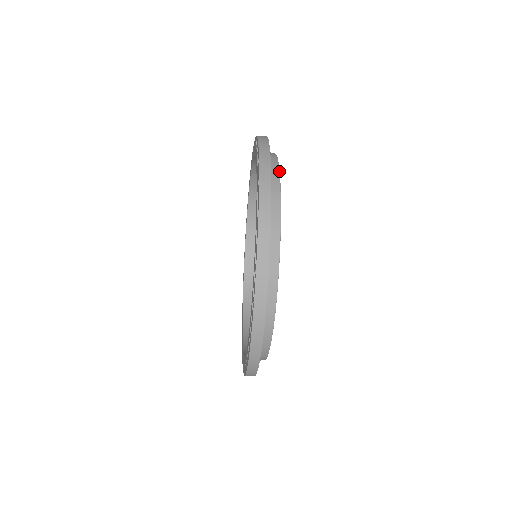
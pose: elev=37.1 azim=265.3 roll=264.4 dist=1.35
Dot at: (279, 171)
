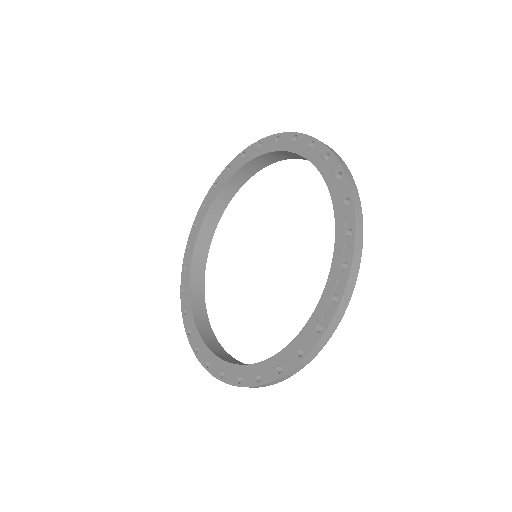
Dot at: occluded
